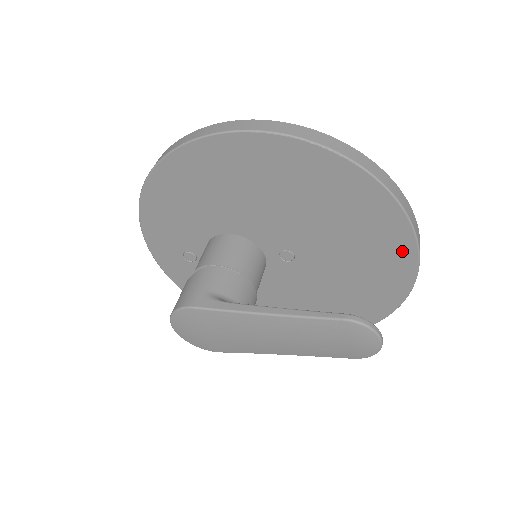
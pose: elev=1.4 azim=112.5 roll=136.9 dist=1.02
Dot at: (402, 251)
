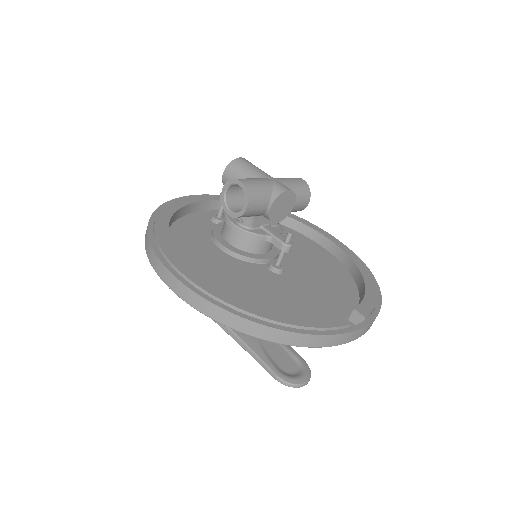
Dot at: occluded
